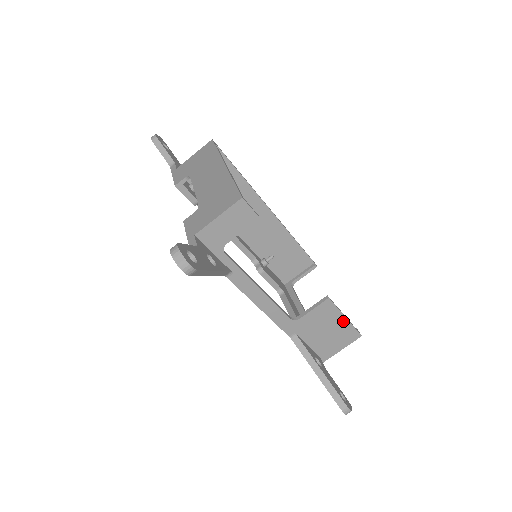
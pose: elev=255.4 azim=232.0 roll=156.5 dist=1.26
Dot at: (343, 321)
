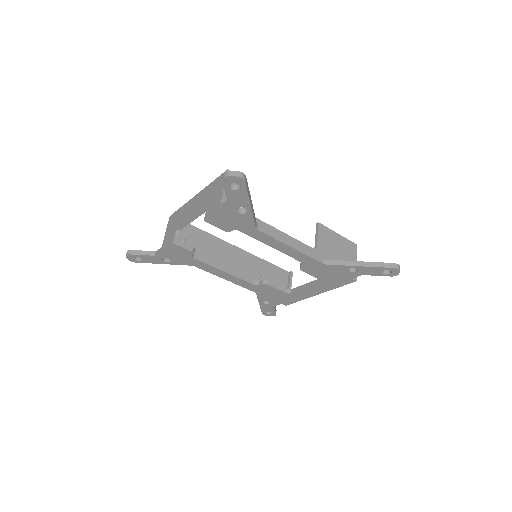
Dot at: (339, 237)
